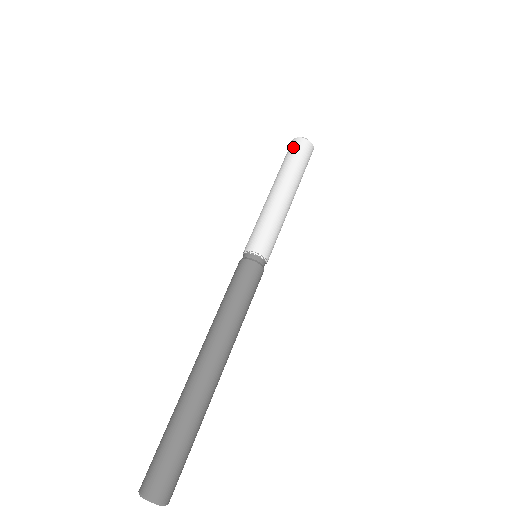
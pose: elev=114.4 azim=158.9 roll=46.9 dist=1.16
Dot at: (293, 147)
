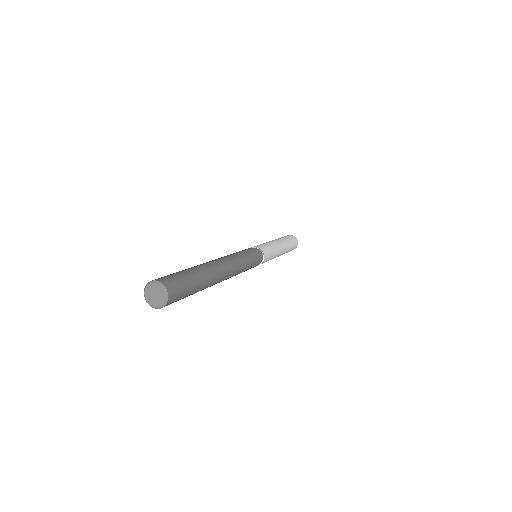
Dot at: occluded
